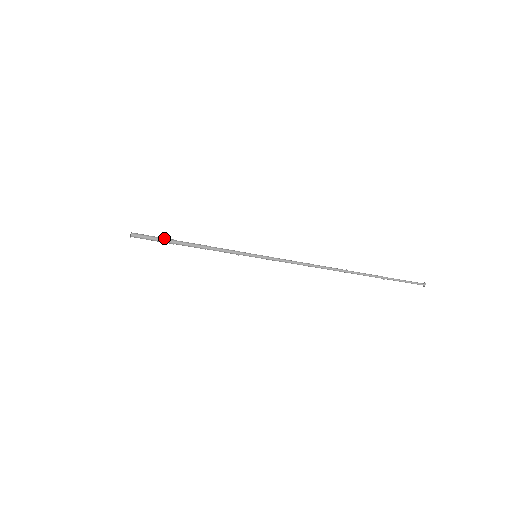
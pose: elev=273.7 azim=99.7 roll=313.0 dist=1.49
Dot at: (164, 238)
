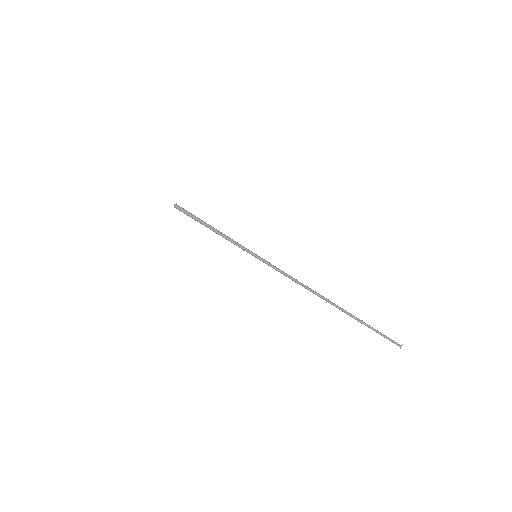
Dot at: (195, 216)
